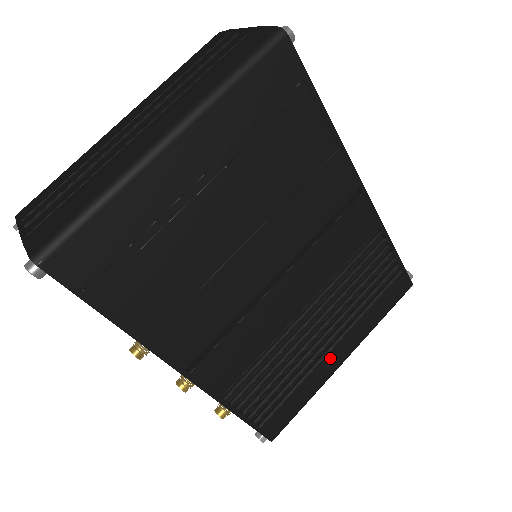
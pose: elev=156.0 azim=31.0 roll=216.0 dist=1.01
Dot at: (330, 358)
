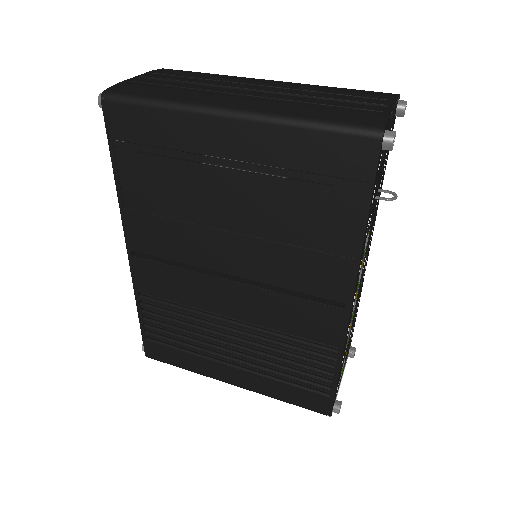
Dot at: (224, 369)
